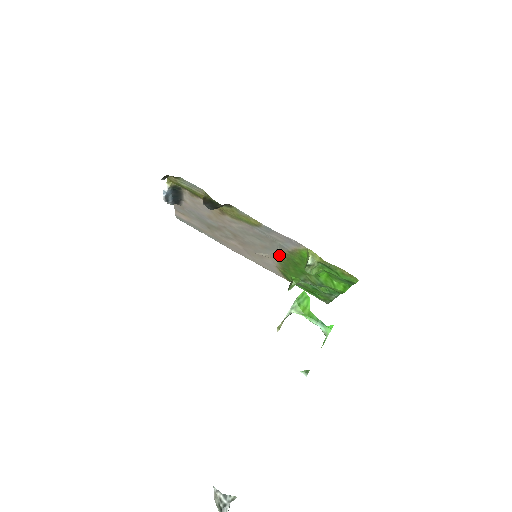
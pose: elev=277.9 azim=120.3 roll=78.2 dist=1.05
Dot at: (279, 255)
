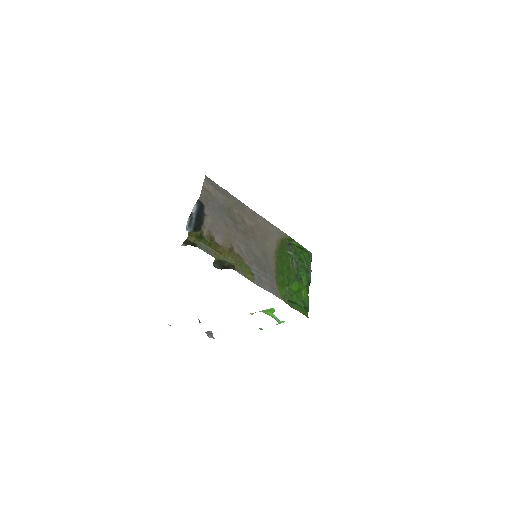
Dot at: (273, 262)
